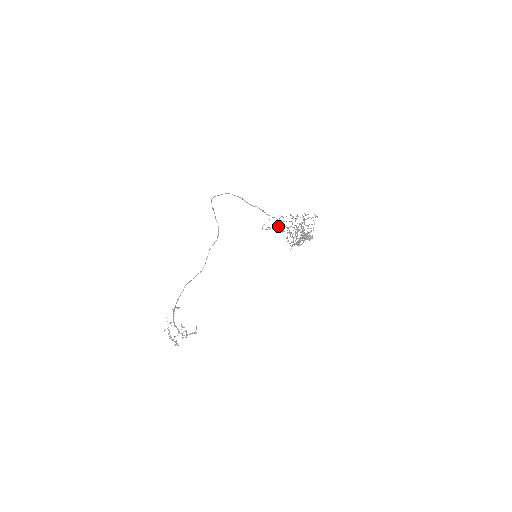
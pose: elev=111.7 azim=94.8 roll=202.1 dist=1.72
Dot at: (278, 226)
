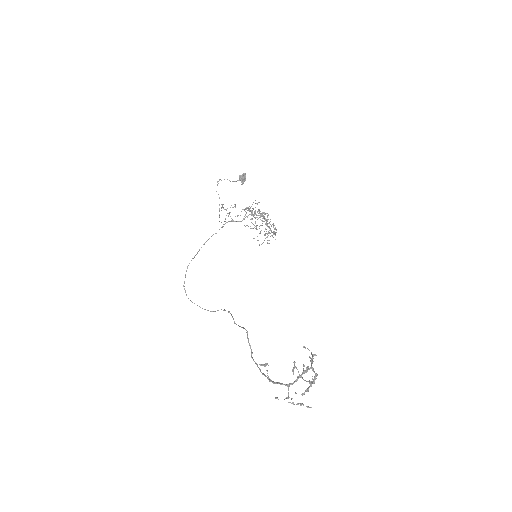
Dot at: occluded
